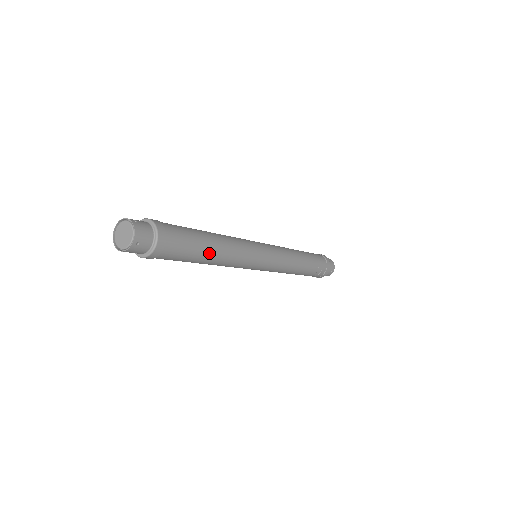
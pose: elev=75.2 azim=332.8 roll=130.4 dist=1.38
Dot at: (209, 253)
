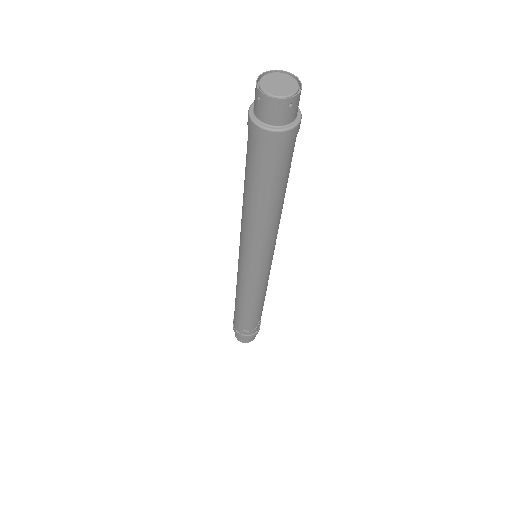
Dot at: (278, 199)
